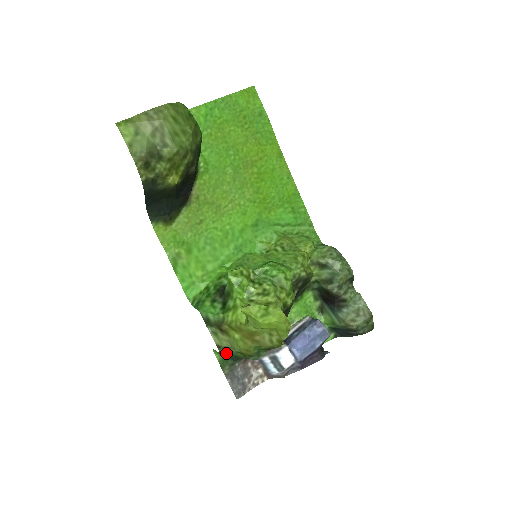
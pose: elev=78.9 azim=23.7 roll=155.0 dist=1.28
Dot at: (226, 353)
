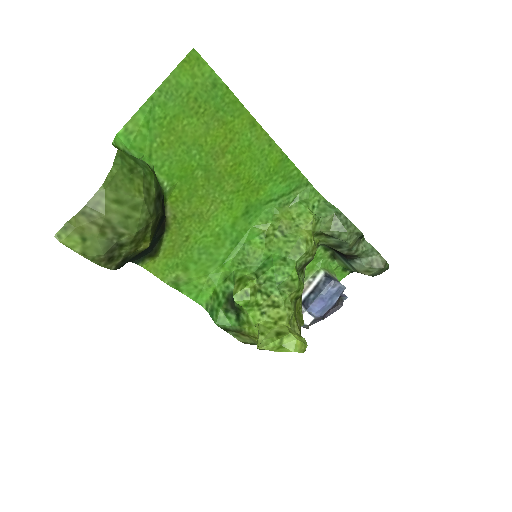
Dot at: occluded
